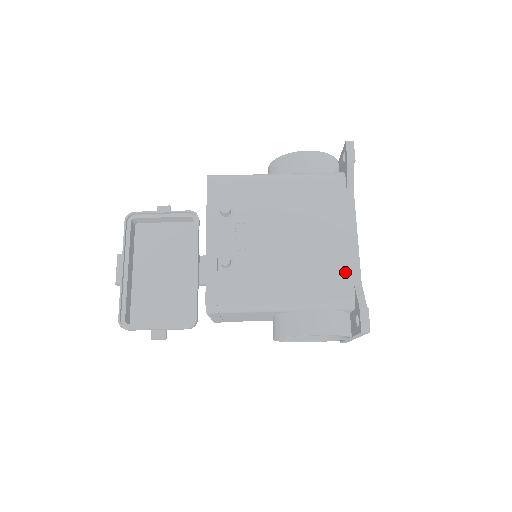
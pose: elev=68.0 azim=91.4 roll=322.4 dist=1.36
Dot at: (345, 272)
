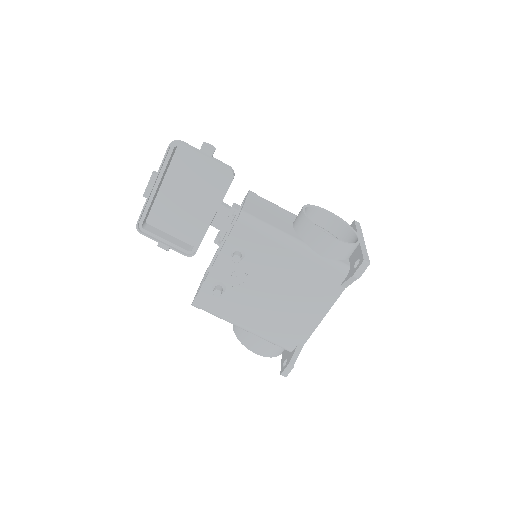
Dot at: (298, 334)
